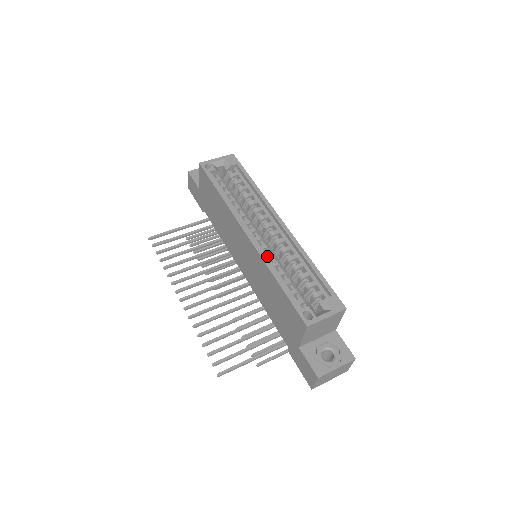
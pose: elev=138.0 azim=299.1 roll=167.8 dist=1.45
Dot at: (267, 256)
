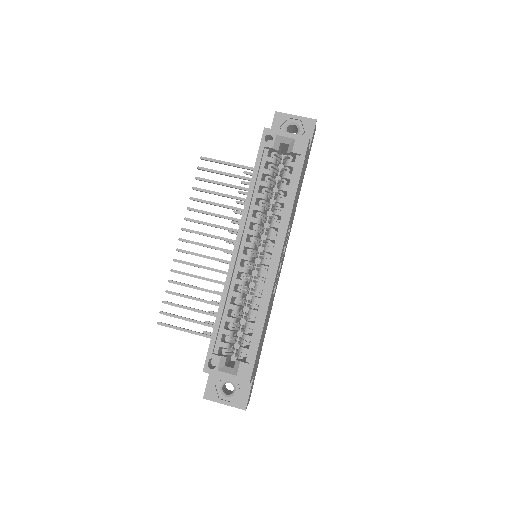
Dot at: (235, 281)
